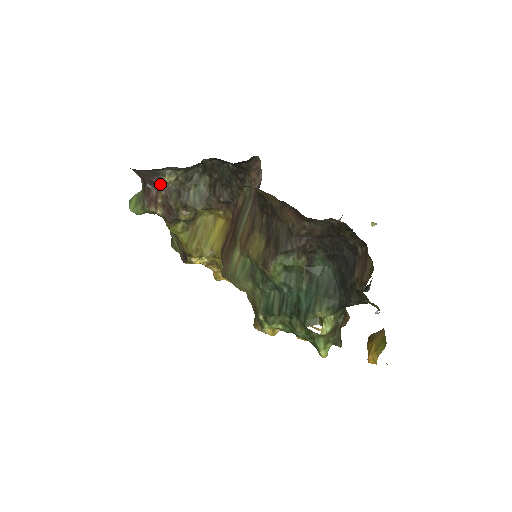
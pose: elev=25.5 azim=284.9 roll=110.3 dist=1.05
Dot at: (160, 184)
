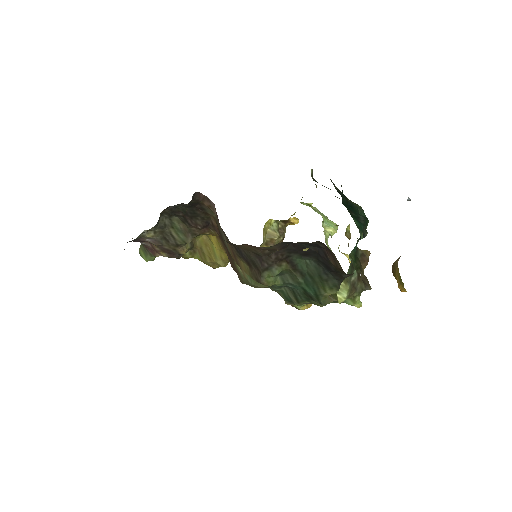
Dot at: (147, 240)
